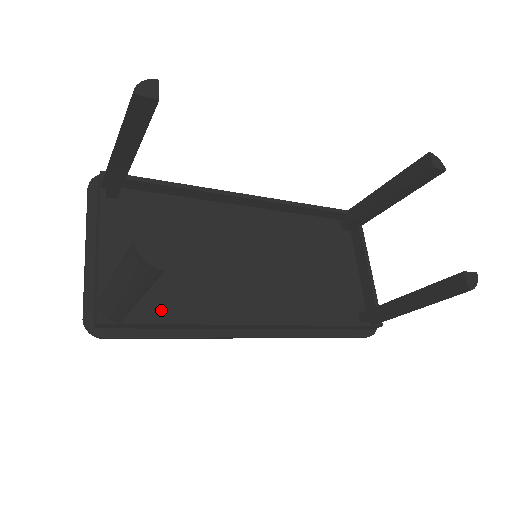
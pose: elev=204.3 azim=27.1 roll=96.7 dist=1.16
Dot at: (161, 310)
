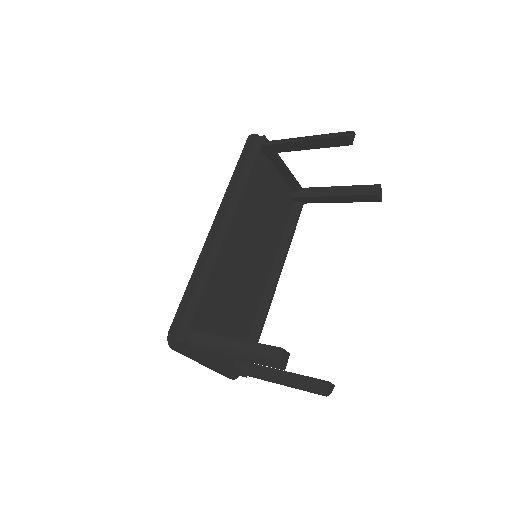
Dot at: (244, 332)
